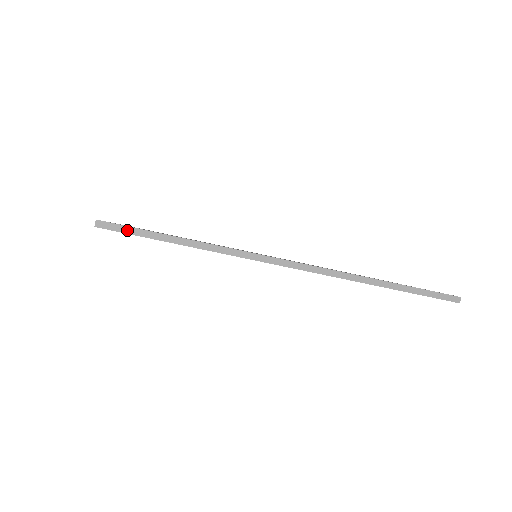
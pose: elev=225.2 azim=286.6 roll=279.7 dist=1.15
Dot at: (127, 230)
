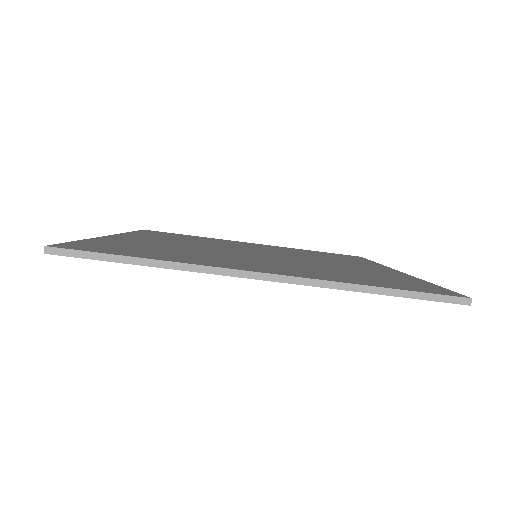
Dot at: (77, 254)
